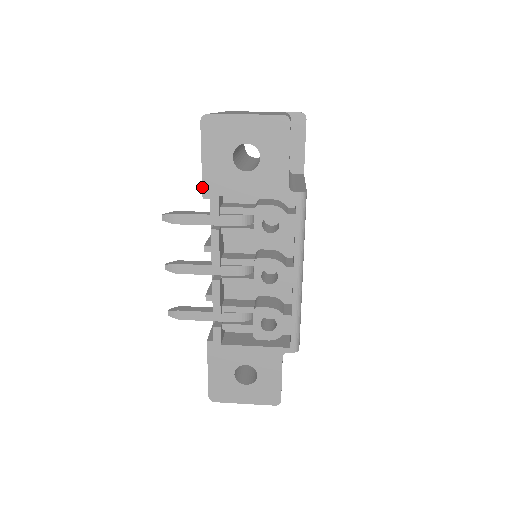
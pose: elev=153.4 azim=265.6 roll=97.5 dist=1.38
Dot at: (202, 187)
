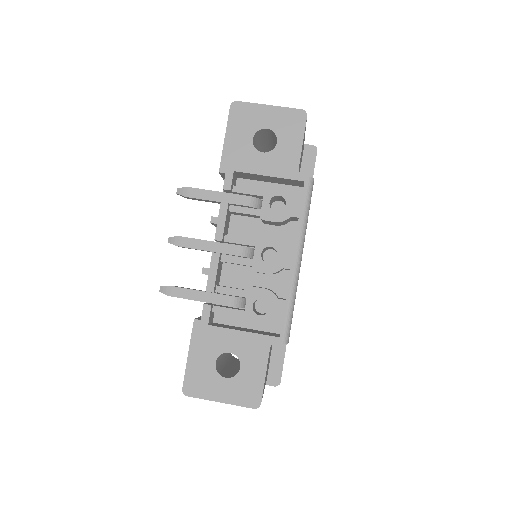
Dot at: occluded
